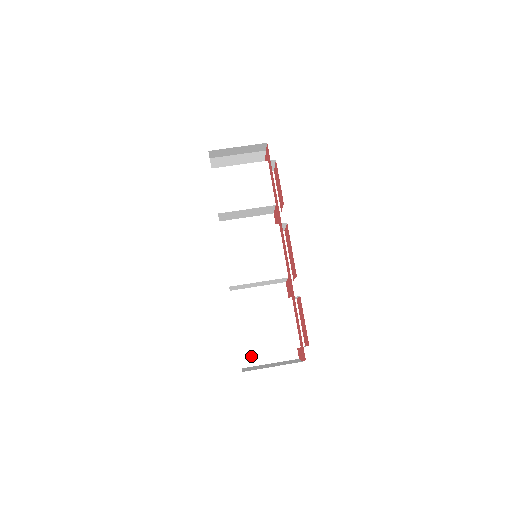
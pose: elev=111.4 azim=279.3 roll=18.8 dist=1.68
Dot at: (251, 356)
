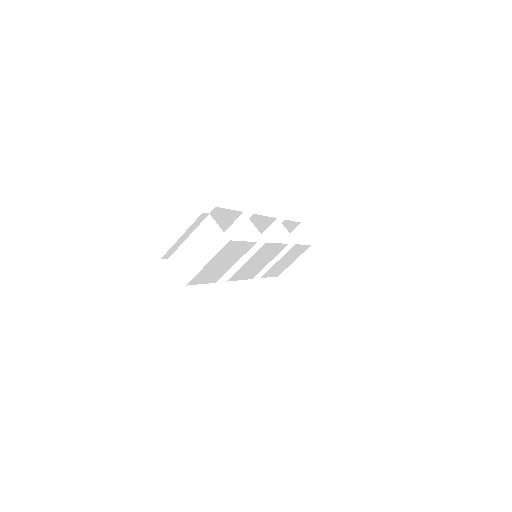
Dot at: occluded
